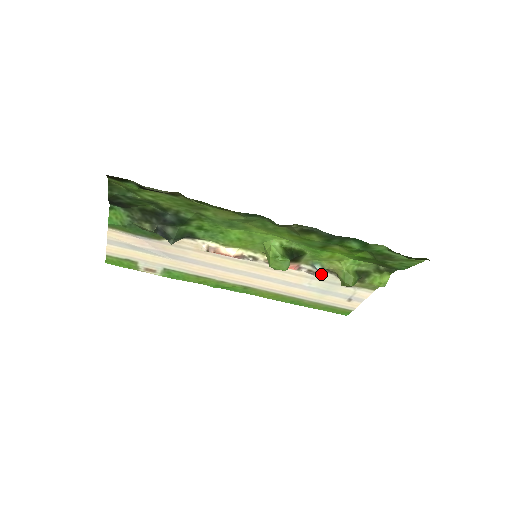
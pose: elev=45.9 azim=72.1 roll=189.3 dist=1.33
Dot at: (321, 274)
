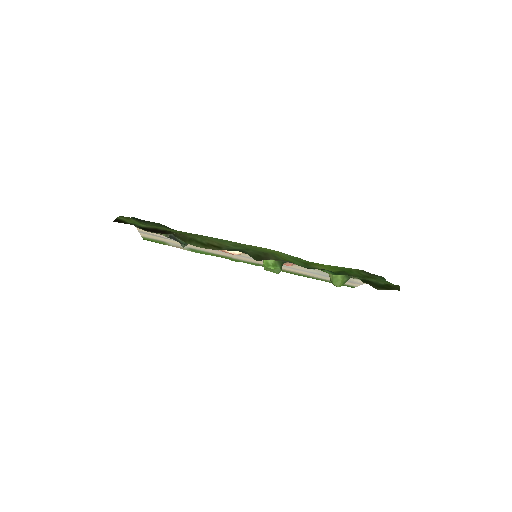
Dot at: occluded
